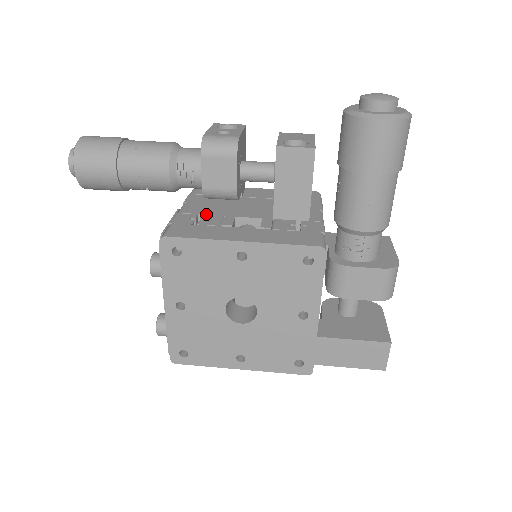
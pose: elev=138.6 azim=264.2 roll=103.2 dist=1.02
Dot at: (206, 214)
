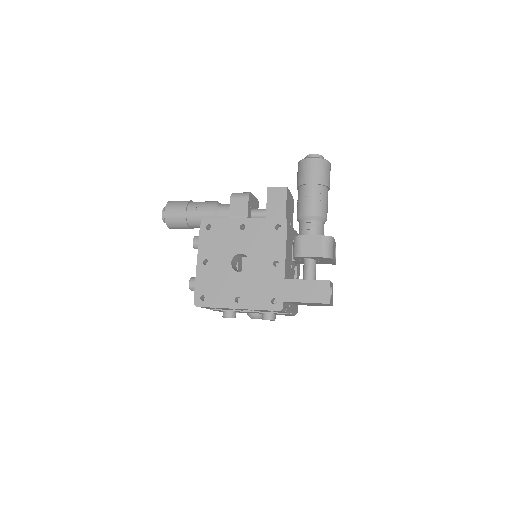
Dot at: occluded
